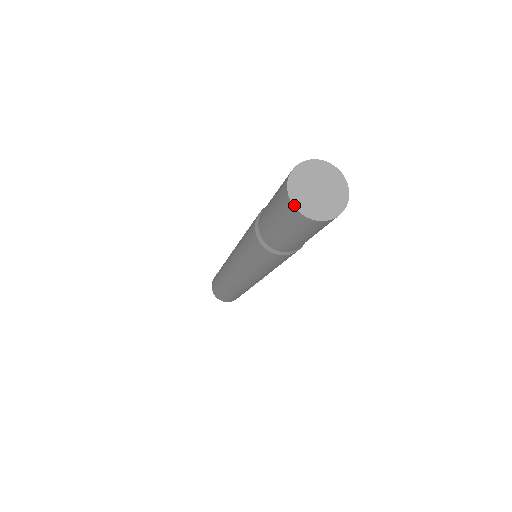
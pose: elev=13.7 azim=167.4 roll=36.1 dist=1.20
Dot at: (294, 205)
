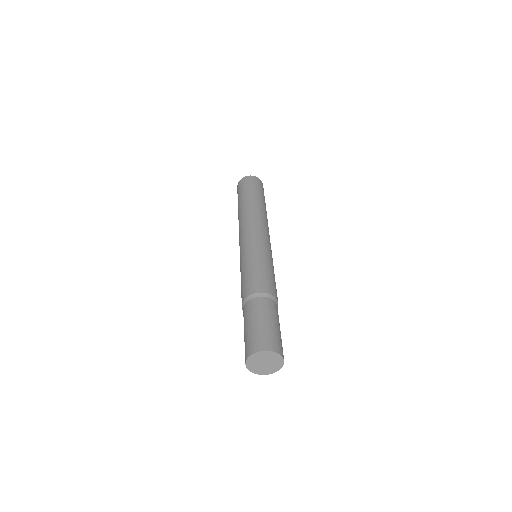
Dot at: (246, 365)
